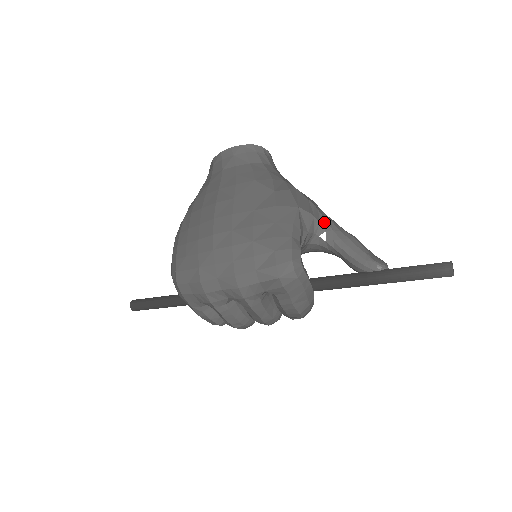
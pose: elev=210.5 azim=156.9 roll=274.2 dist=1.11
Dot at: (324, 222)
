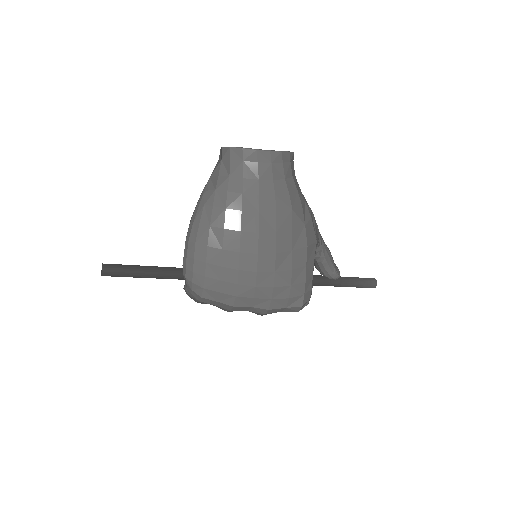
Dot at: (320, 242)
